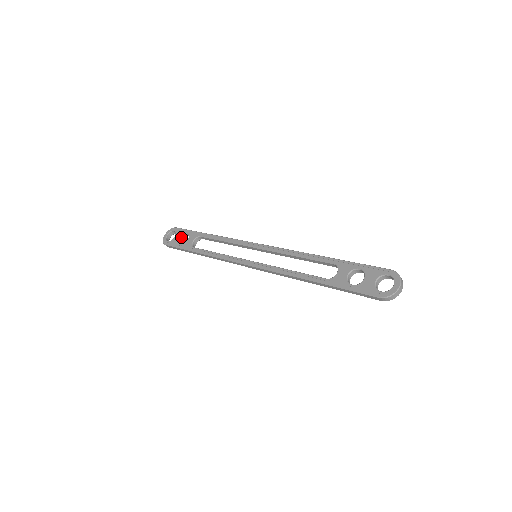
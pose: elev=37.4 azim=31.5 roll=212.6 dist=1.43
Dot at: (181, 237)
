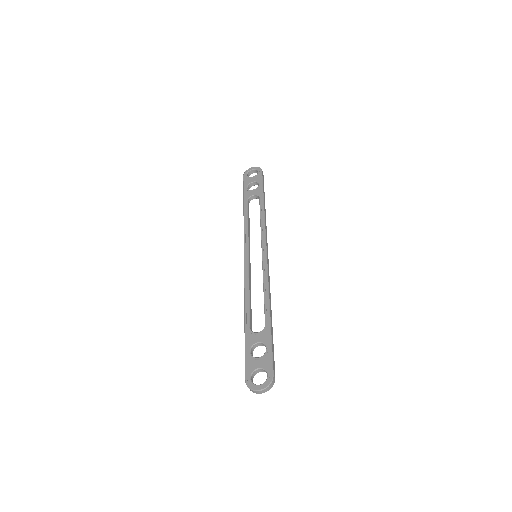
Dot at: (254, 182)
